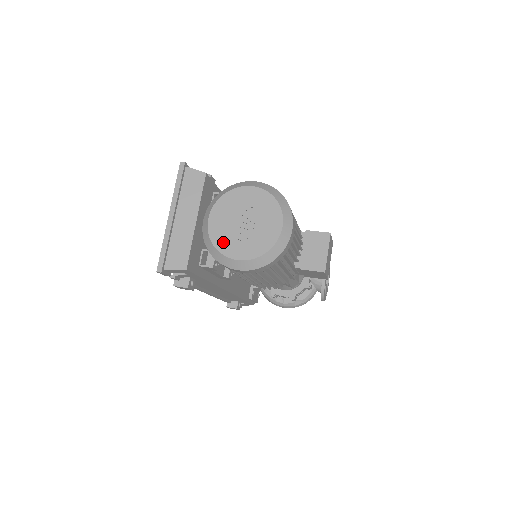
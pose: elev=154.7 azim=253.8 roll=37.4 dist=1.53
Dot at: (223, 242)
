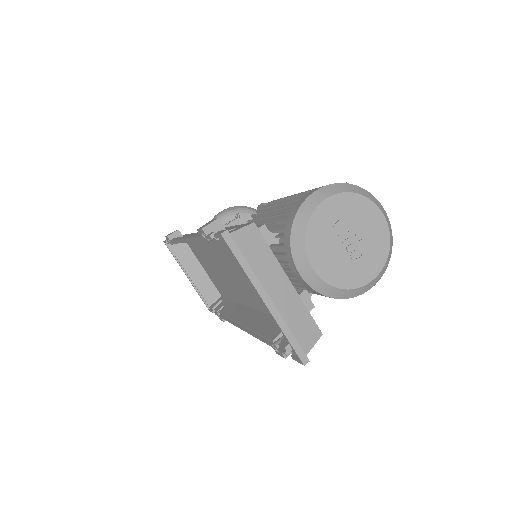
Dot at: (346, 277)
